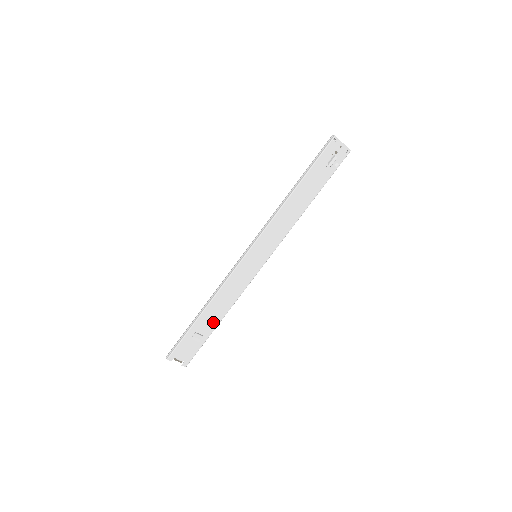
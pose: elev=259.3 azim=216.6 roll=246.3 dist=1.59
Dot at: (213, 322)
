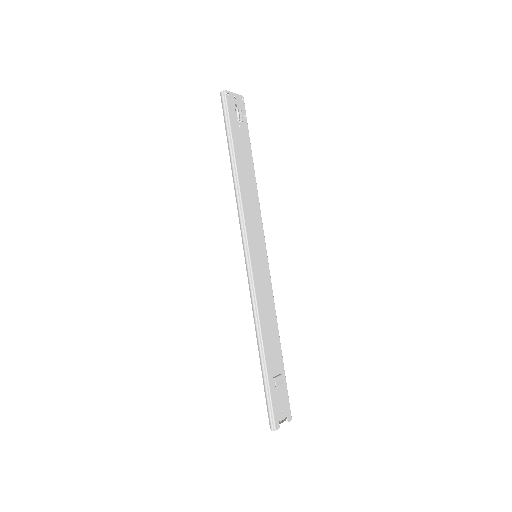
Dot at: (277, 352)
